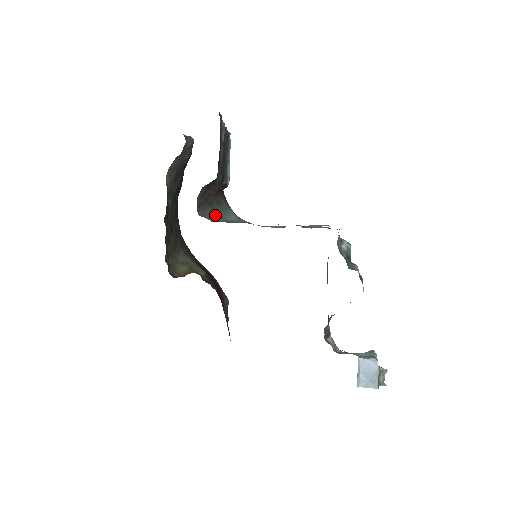
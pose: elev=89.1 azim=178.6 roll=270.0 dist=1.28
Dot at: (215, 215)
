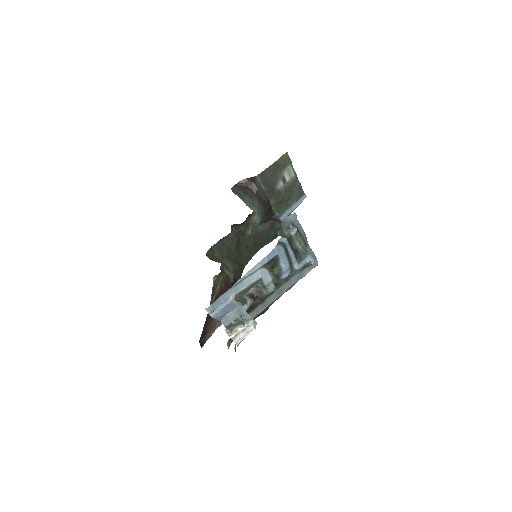
Dot at: (241, 196)
